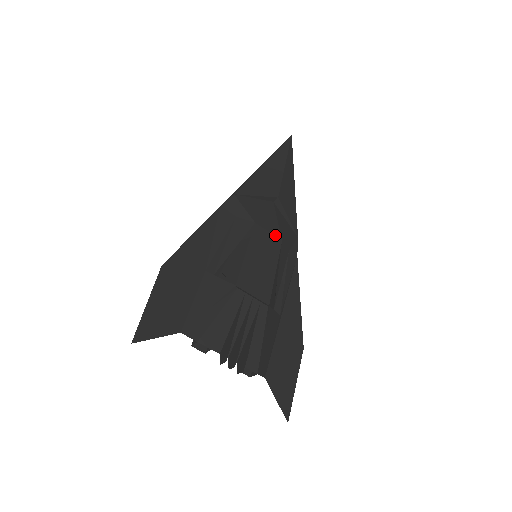
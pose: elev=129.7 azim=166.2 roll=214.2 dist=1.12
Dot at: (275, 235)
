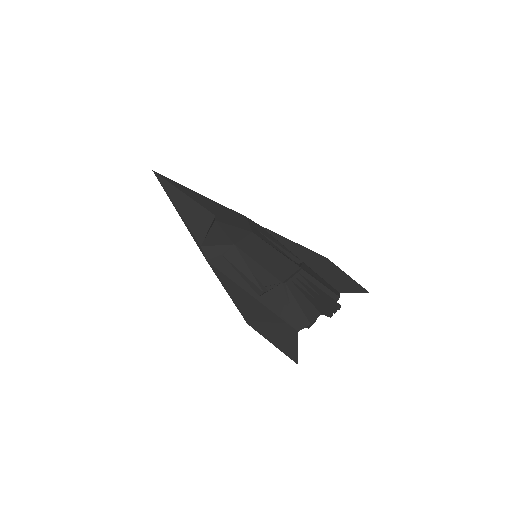
Dot at: (247, 235)
